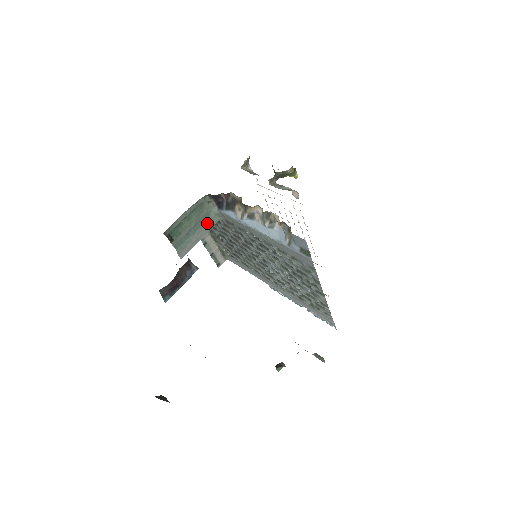
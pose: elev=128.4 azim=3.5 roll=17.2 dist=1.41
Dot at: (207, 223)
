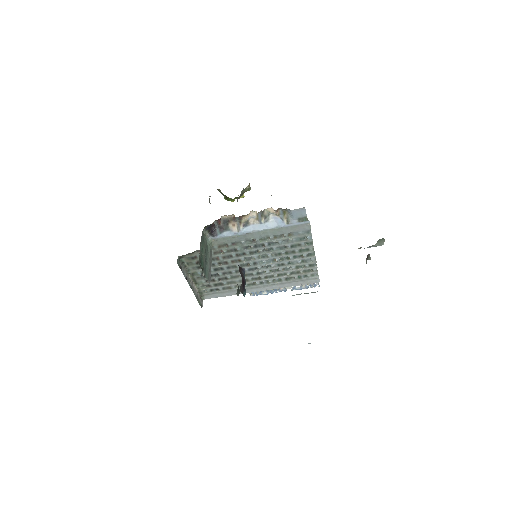
Dot at: (209, 252)
